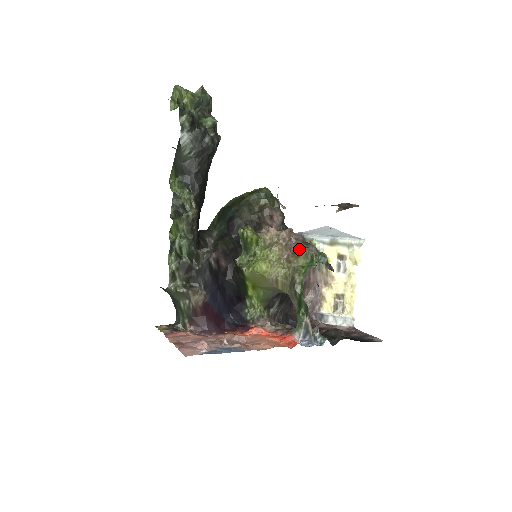
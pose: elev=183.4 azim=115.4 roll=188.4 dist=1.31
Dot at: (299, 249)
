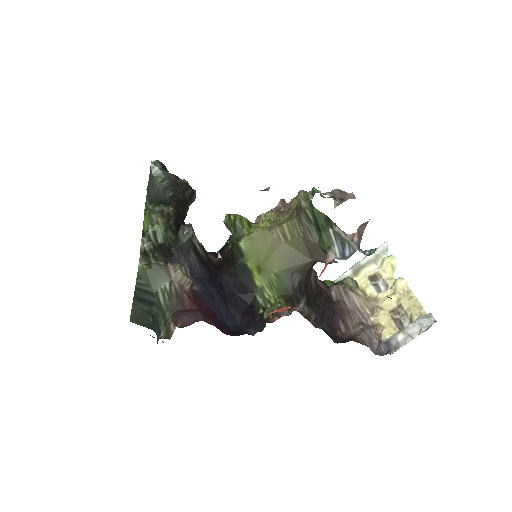
Dot at: occluded
